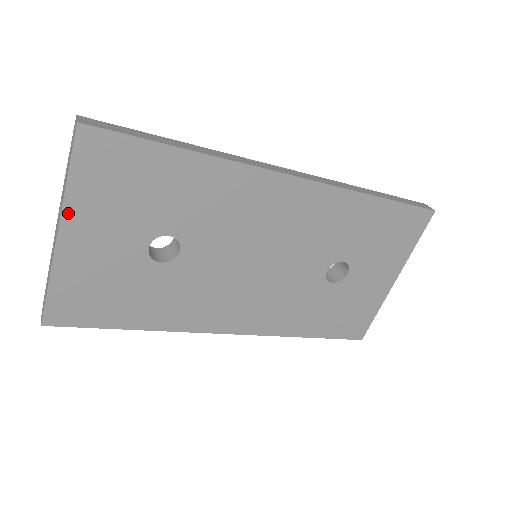
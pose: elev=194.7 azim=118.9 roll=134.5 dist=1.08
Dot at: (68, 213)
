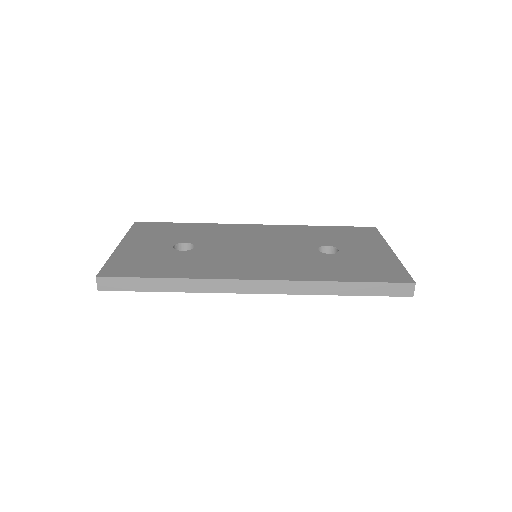
Dot at: (126, 240)
